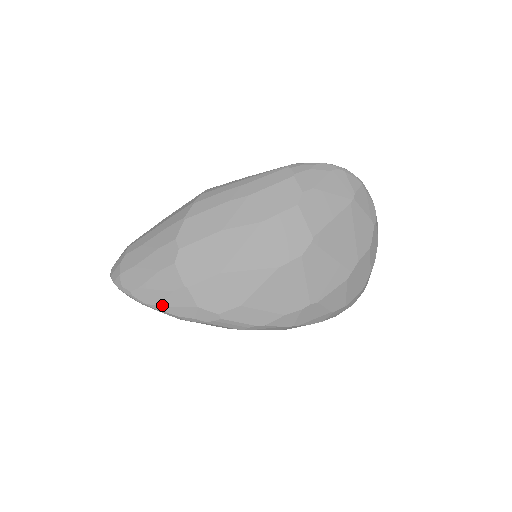
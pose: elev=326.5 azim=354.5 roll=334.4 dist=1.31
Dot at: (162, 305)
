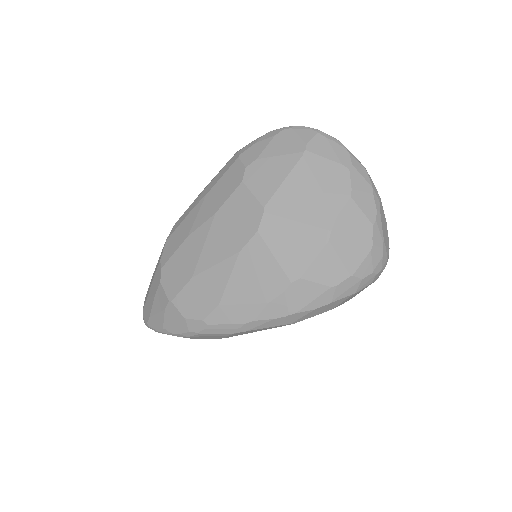
Dot at: (164, 327)
